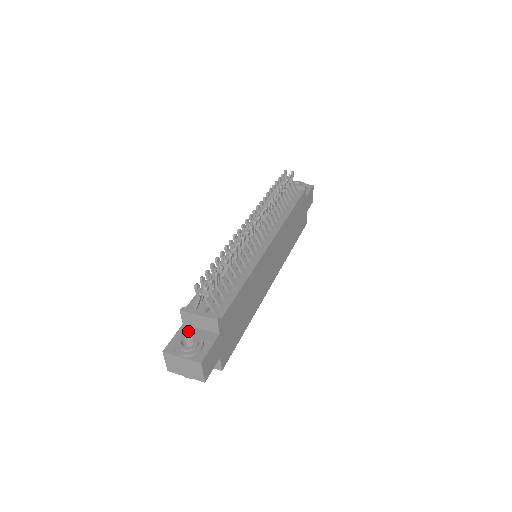
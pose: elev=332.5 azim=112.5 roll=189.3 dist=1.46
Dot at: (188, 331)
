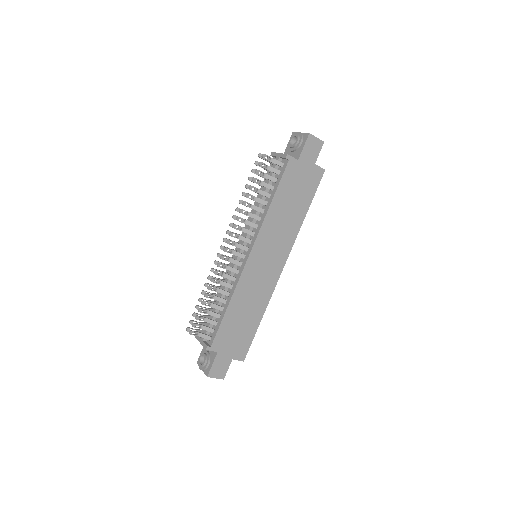
Dot at: occluded
